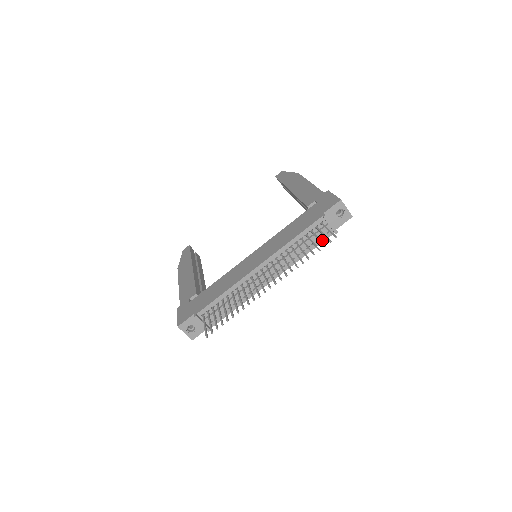
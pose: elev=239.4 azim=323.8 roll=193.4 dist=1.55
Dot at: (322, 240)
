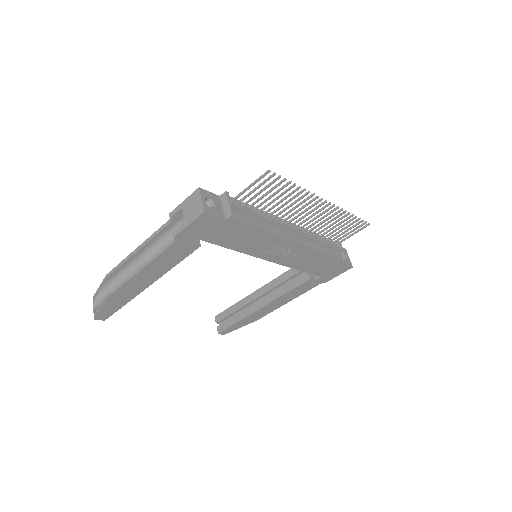
Dot at: (335, 256)
